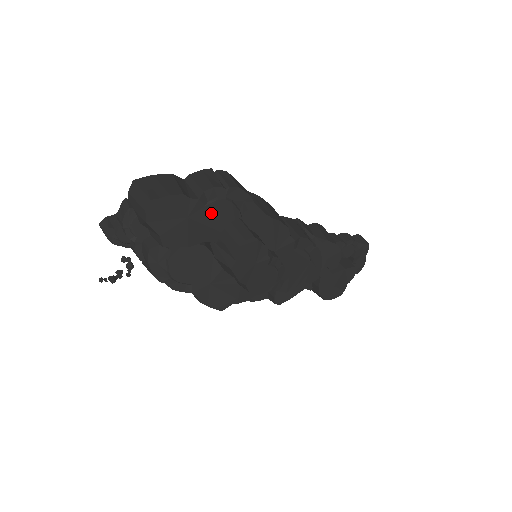
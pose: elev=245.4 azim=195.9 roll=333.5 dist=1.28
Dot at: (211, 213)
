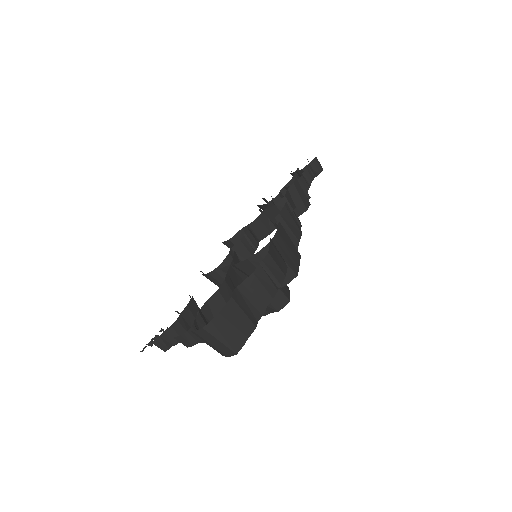
Dot at: occluded
